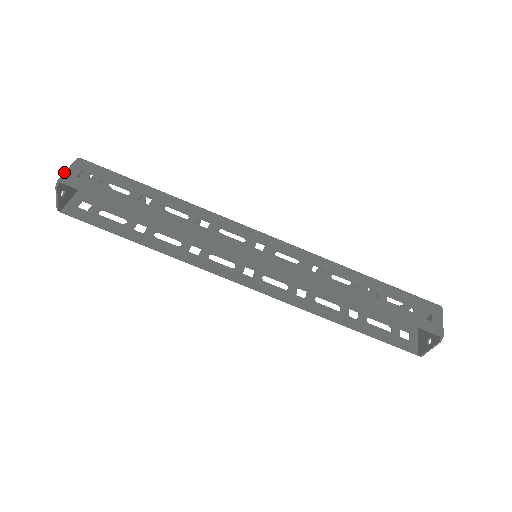
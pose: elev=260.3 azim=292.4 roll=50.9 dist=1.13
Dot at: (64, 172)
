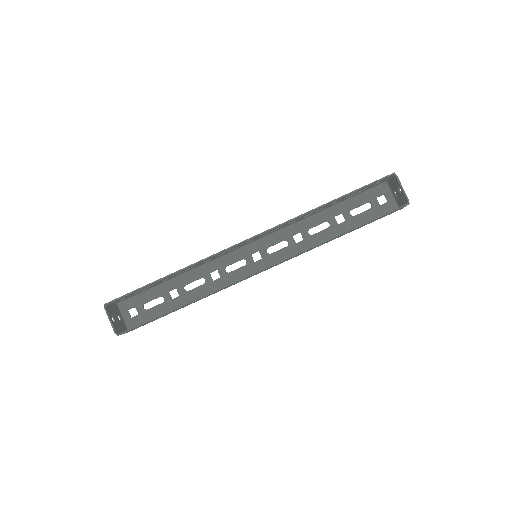
Dot at: occluded
